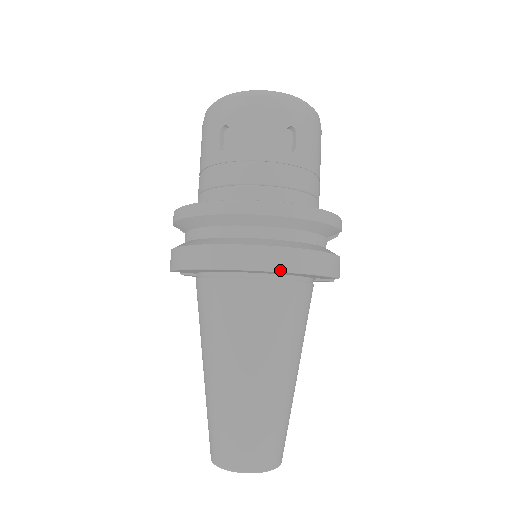
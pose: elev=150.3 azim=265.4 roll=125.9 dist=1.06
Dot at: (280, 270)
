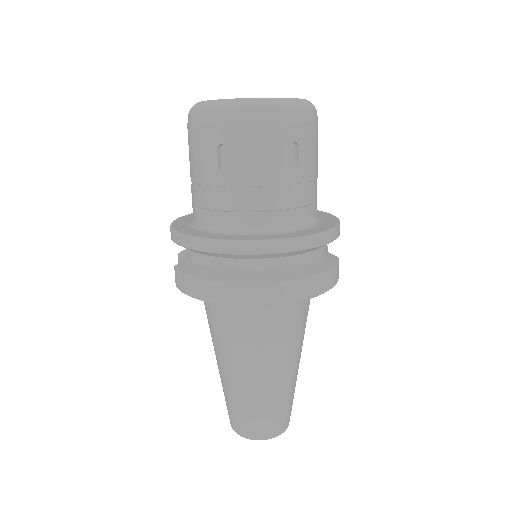
Dot at: (295, 301)
